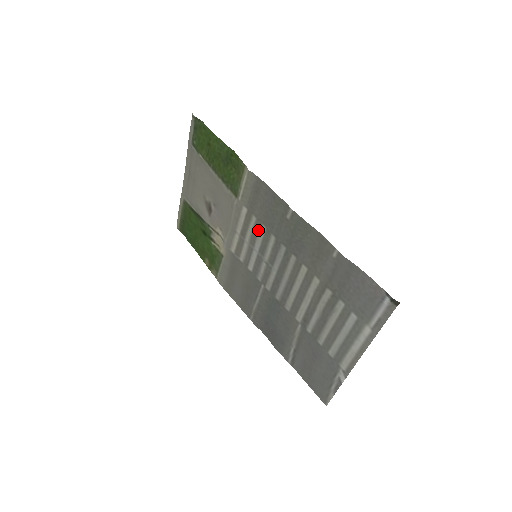
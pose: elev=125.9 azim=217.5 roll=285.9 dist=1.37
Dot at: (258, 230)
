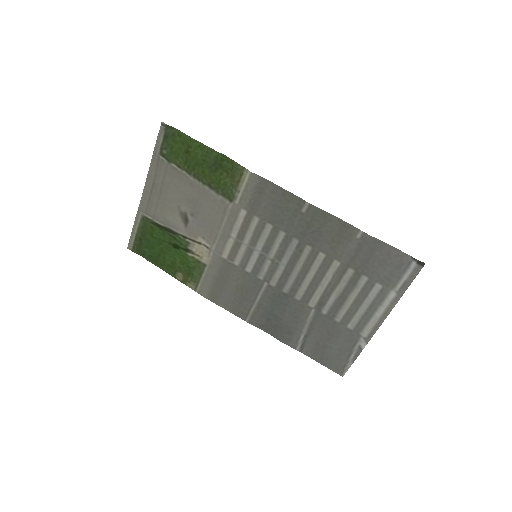
Dot at: (262, 230)
